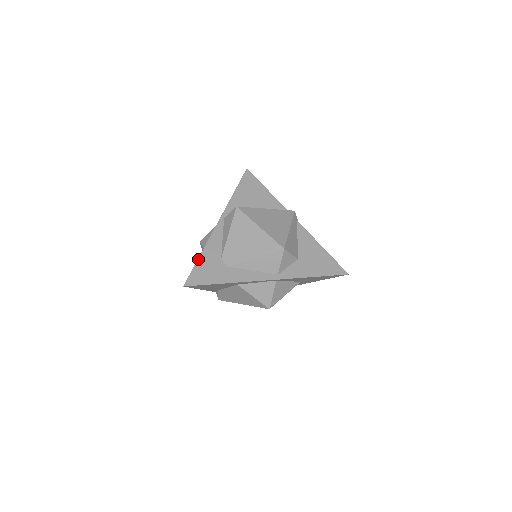
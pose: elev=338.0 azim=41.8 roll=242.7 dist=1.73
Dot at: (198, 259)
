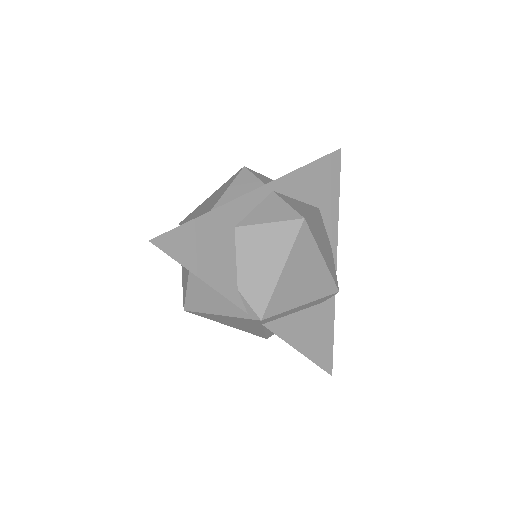
Dot at: occluded
